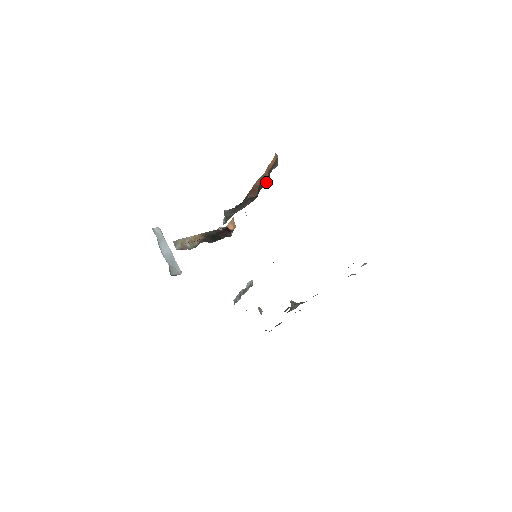
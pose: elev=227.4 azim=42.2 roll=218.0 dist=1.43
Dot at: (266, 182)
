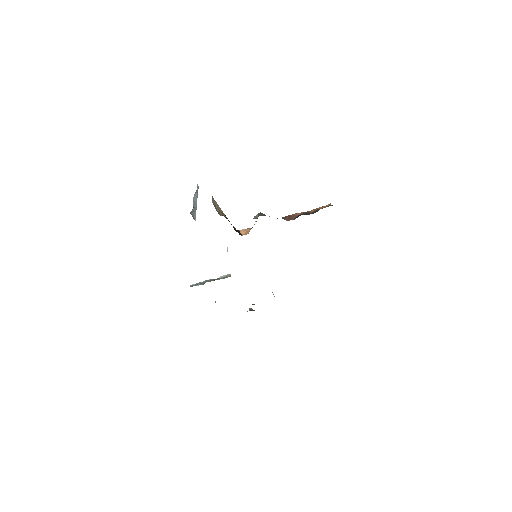
Dot at: occluded
